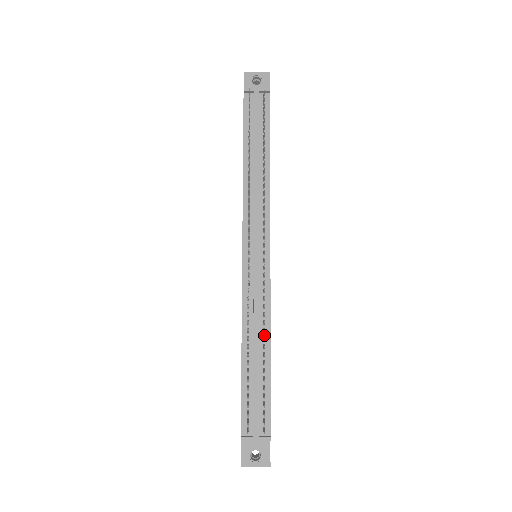
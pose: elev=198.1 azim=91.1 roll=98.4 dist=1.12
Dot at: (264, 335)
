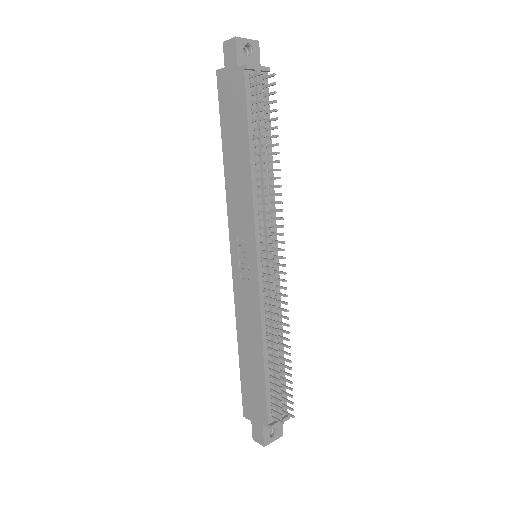
Dot at: (278, 334)
